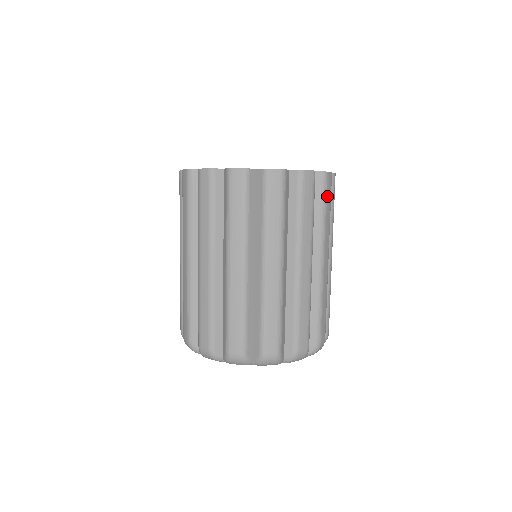
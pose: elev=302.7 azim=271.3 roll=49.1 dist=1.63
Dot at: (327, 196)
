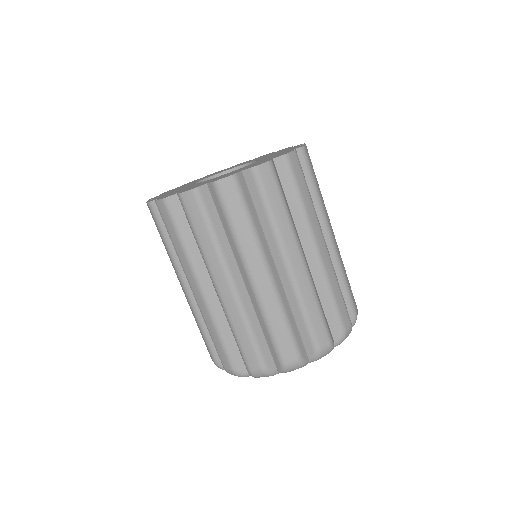
Dot at: occluded
